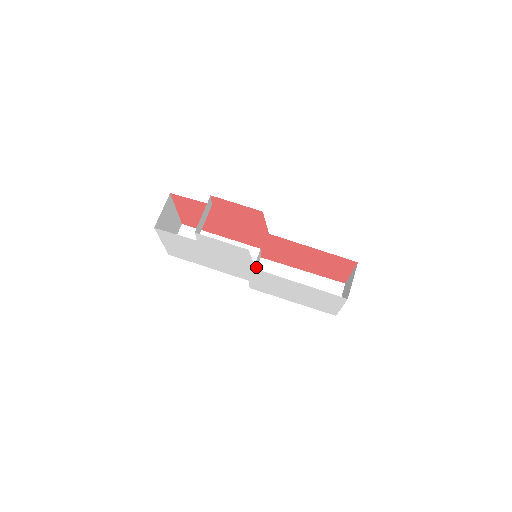
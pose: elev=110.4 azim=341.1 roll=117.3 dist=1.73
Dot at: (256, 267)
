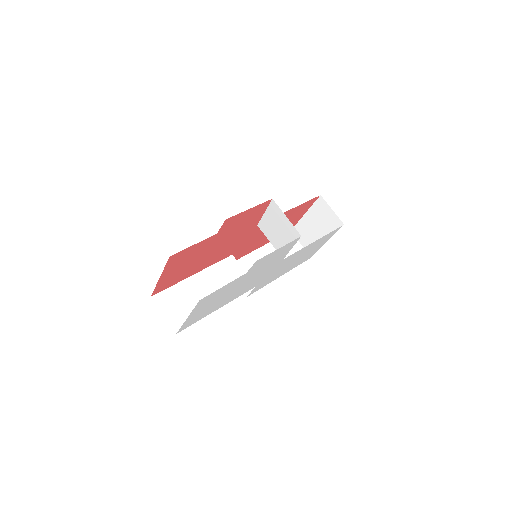
Dot at: occluded
